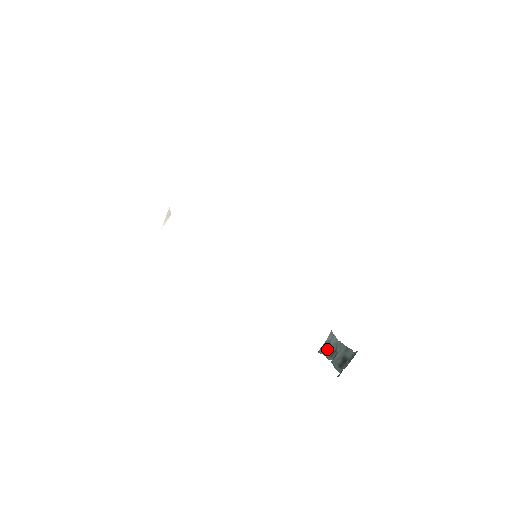
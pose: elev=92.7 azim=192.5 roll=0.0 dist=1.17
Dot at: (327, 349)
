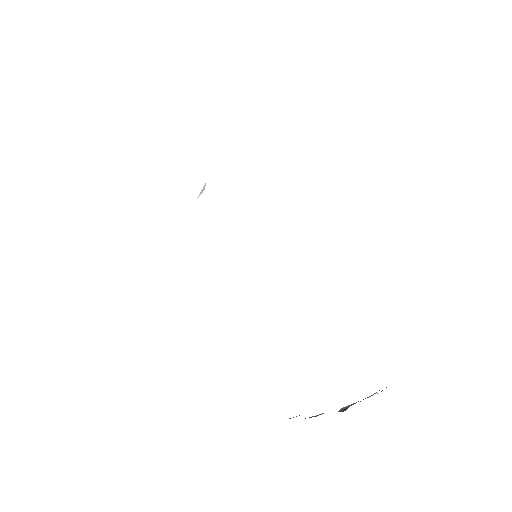
Dot at: occluded
